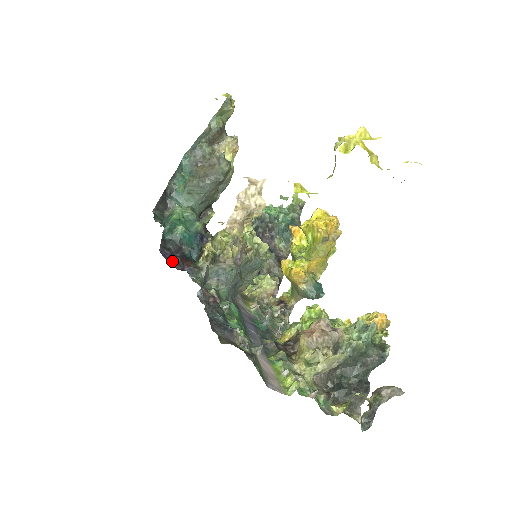
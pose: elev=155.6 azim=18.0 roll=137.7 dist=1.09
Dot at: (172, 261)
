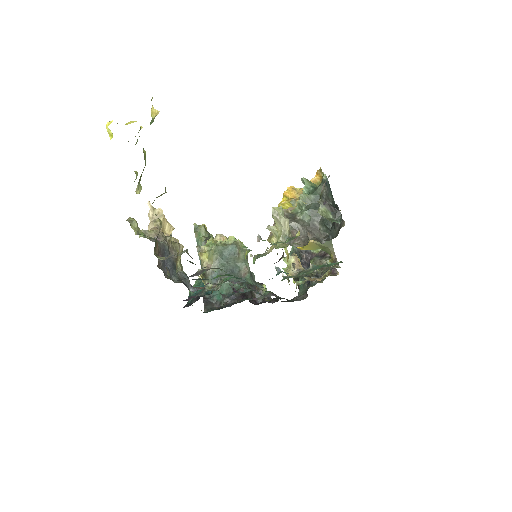
Dot at: (183, 300)
